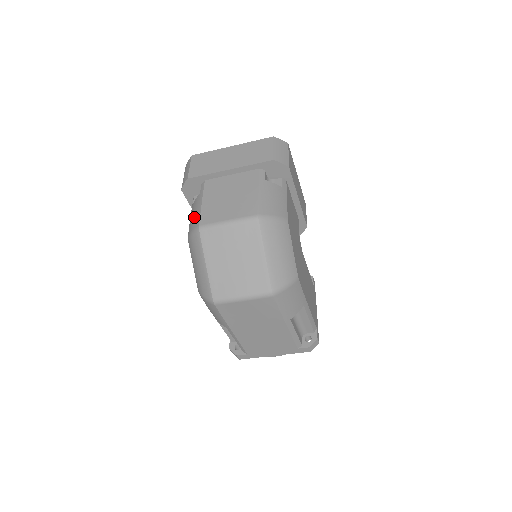
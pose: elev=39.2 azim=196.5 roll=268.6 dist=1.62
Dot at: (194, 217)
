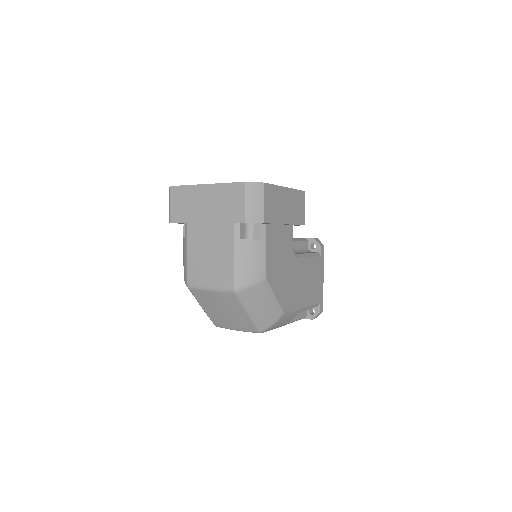
Dot at: (184, 265)
